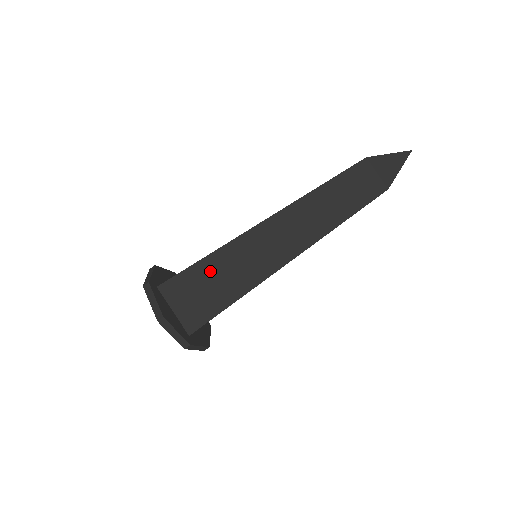
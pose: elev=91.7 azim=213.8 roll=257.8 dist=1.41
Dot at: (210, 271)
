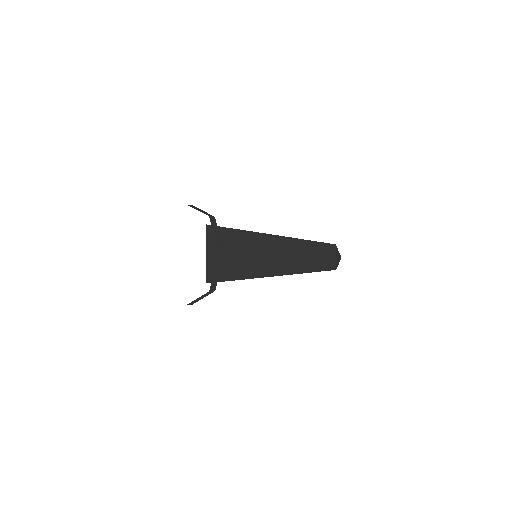
Dot at: (246, 244)
